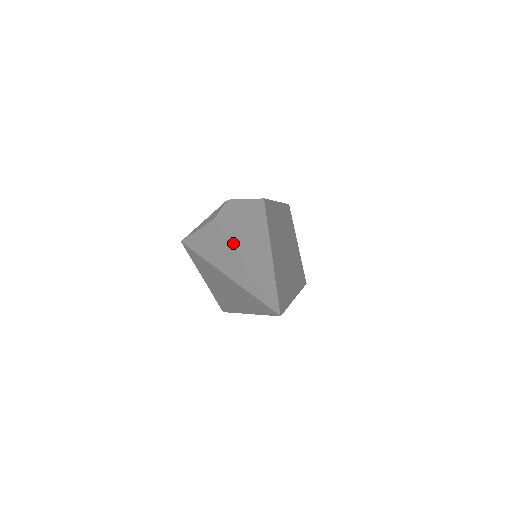
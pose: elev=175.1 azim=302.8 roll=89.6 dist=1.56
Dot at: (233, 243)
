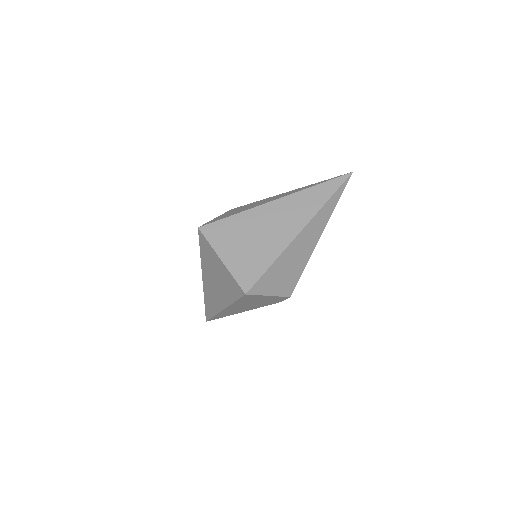
Dot at: occluded
